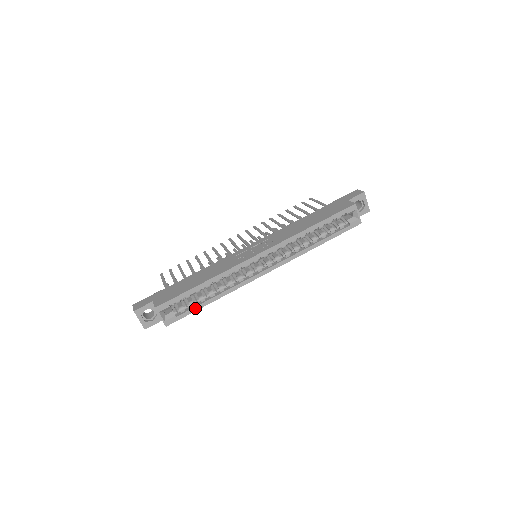
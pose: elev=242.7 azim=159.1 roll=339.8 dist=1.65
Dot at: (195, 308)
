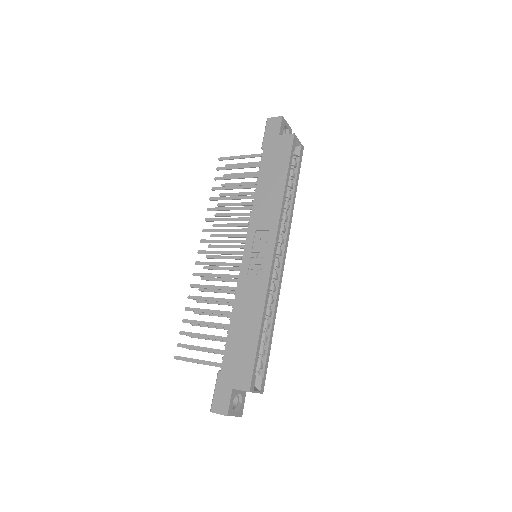
Dot at: (268, 352)
